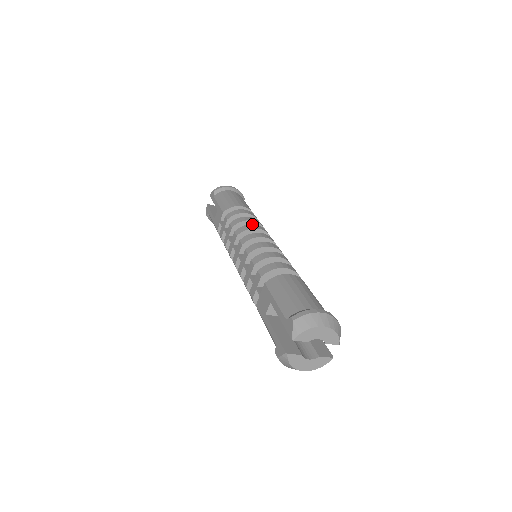
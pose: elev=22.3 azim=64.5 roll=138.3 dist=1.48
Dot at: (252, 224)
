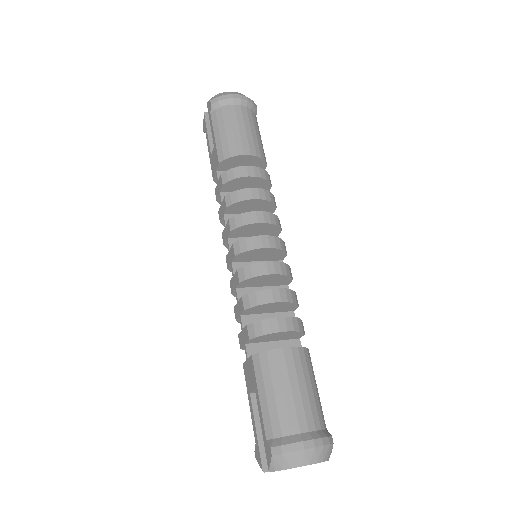
Dot at: (253, 211)
